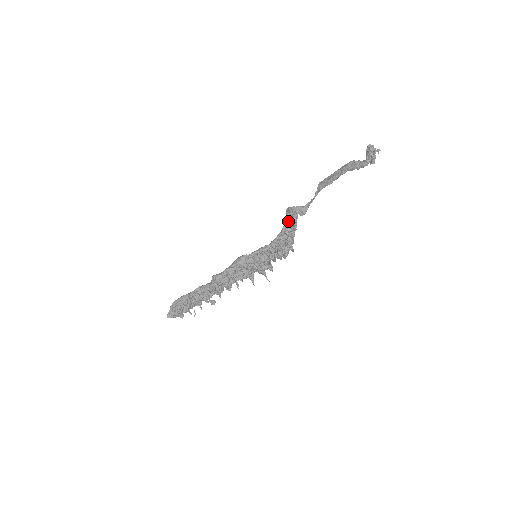
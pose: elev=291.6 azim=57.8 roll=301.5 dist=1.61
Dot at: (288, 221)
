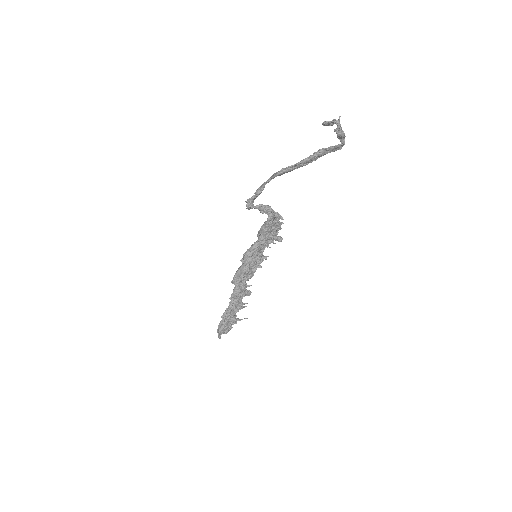
Dot at: (270, 219)
